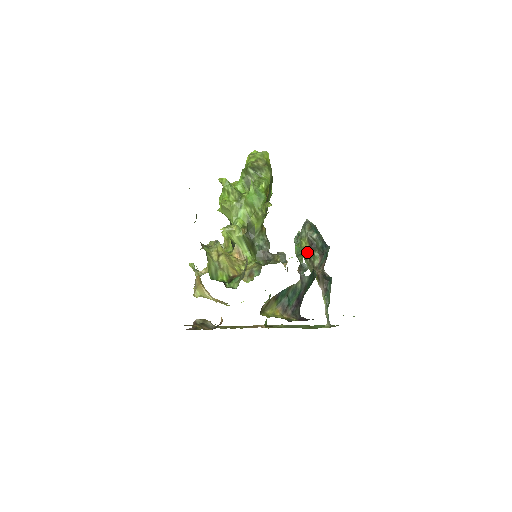
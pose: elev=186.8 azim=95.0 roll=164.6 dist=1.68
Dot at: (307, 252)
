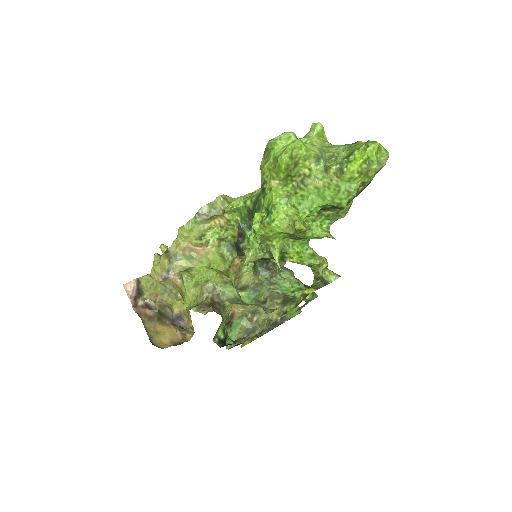
Dot at: occluded
